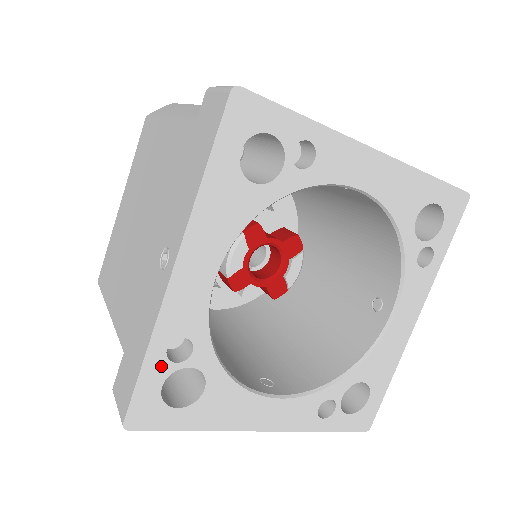
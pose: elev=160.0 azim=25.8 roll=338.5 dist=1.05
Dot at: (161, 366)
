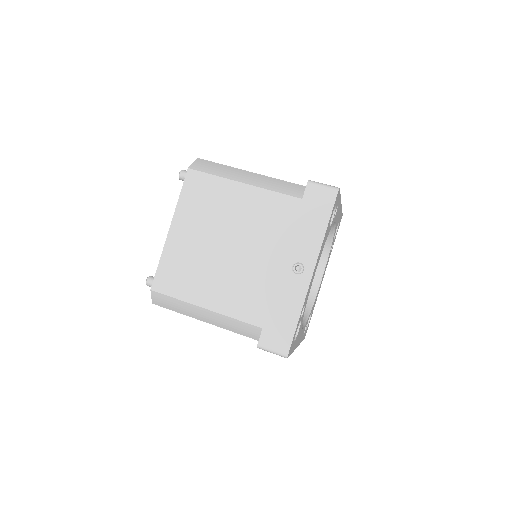
Dot at: (299, 322)
